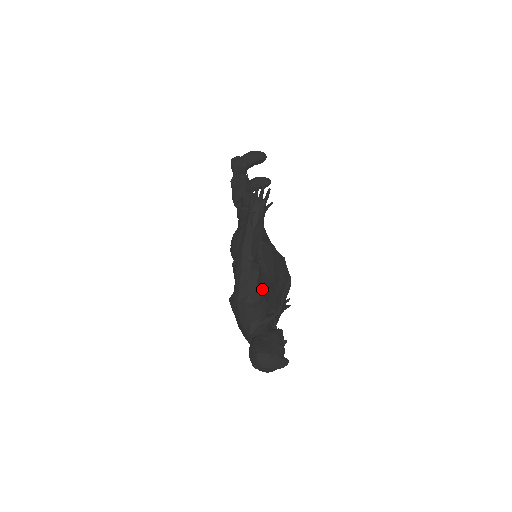
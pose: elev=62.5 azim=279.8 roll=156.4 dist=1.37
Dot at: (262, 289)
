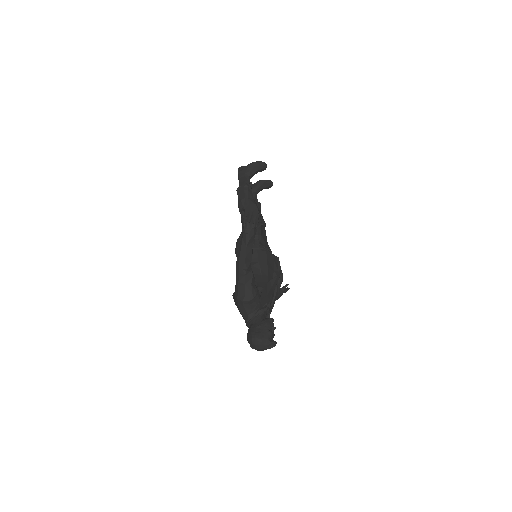
Dot at: (256, 290)
